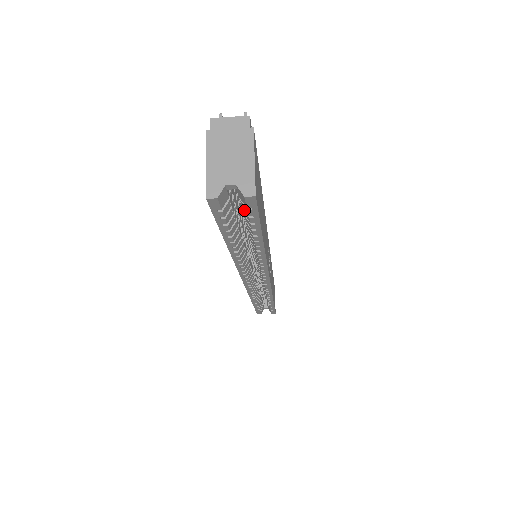
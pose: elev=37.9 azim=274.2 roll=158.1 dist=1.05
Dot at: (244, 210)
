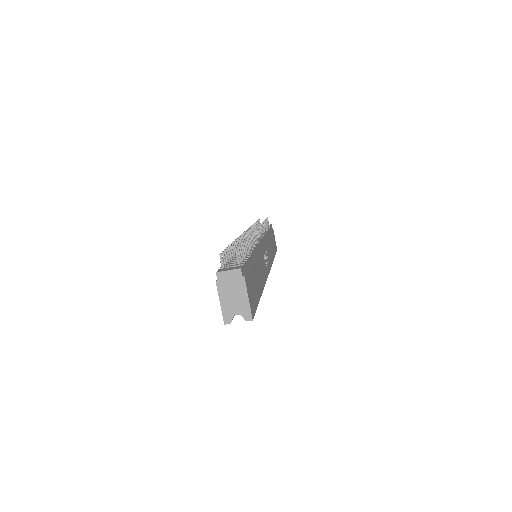
Dot at: occluded
